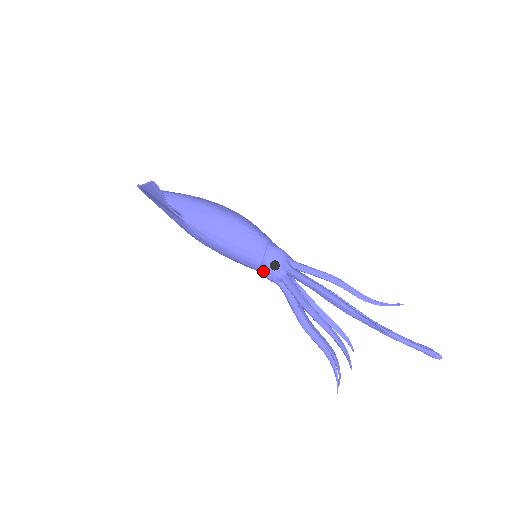
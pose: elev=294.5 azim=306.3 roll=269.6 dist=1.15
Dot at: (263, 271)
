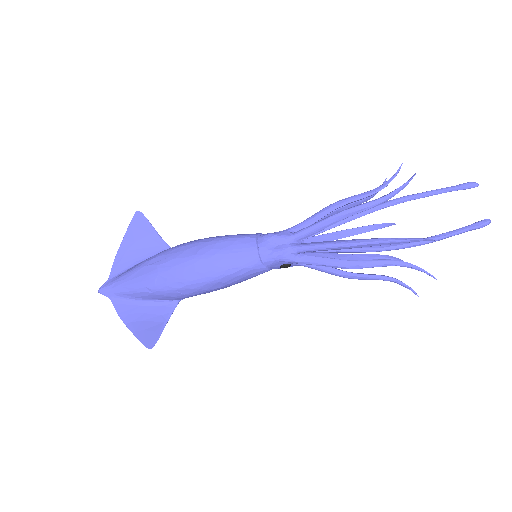
Dot at: occluded
